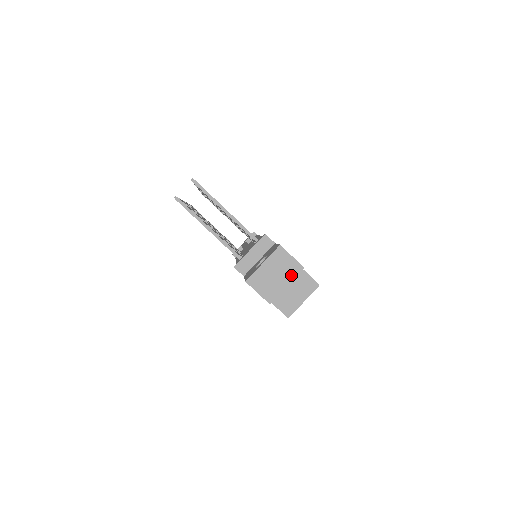
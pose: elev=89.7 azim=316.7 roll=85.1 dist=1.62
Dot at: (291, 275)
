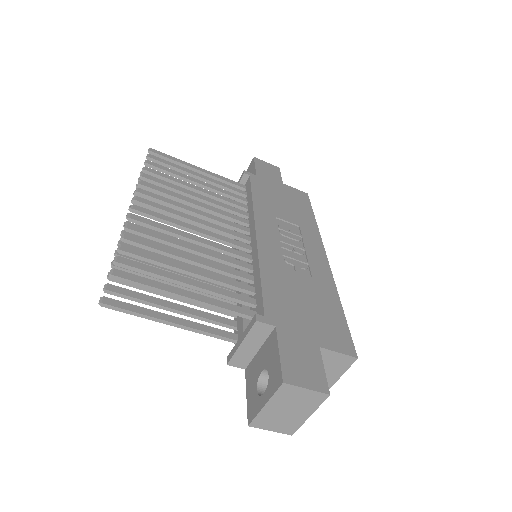
Dot at: (312, 406)
